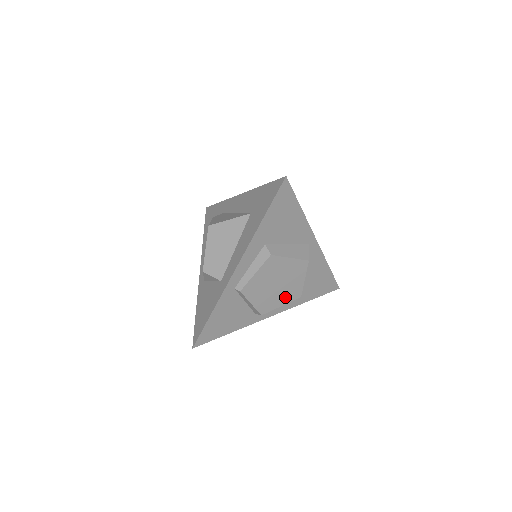
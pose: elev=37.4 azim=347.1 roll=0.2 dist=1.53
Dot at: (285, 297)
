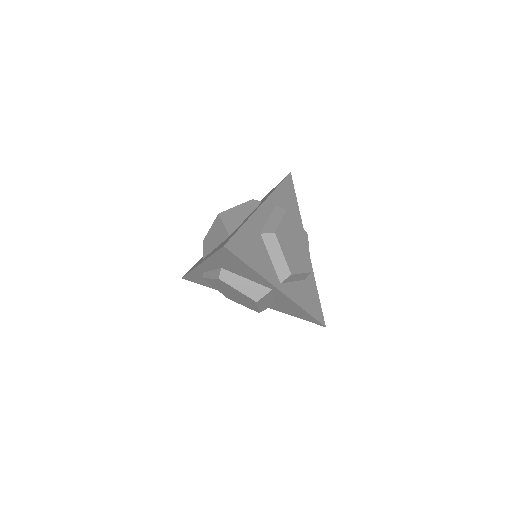
Dot at: (244, 304)
